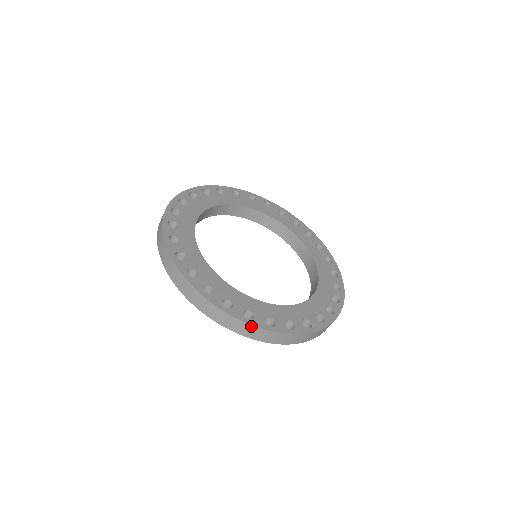
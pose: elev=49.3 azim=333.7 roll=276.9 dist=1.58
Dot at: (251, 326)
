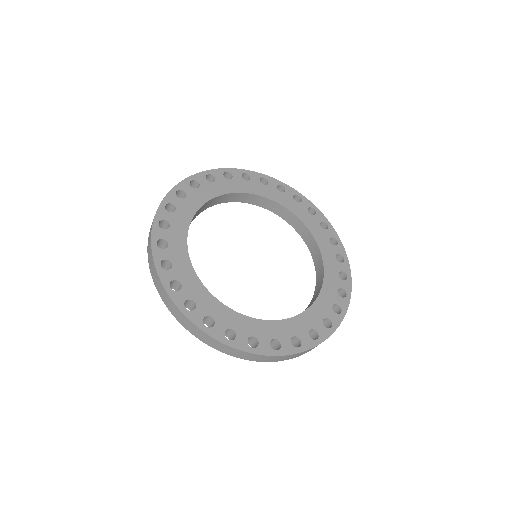
Dot at: (206, 334)
